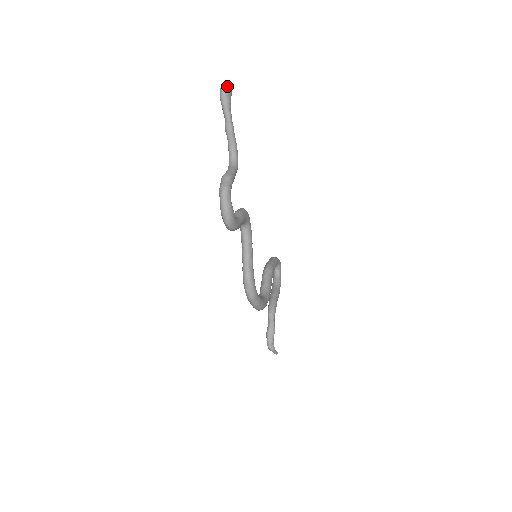
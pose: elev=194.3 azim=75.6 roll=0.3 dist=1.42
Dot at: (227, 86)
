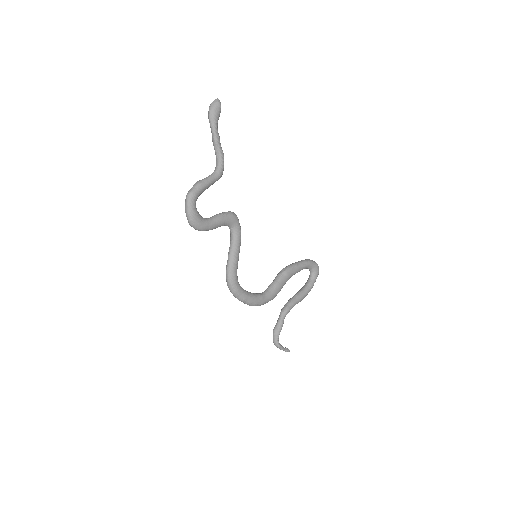
Dot at: (215, 102)
